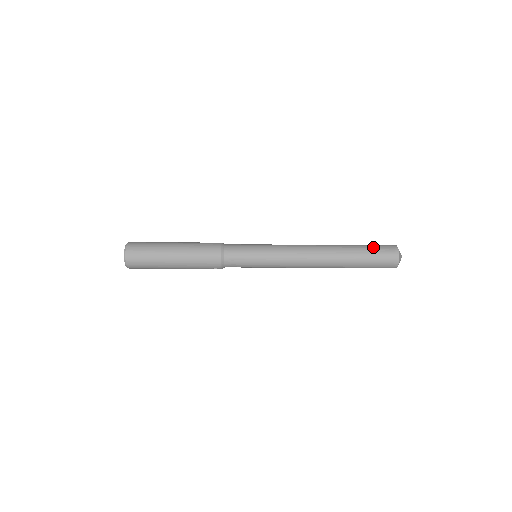
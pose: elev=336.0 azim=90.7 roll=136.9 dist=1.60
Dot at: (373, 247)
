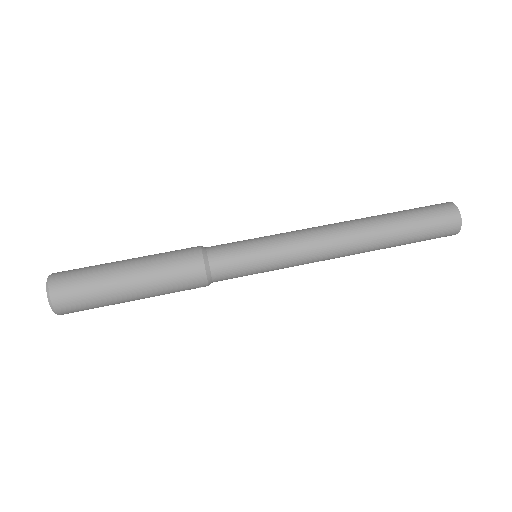
Dot at: (423, 212)
